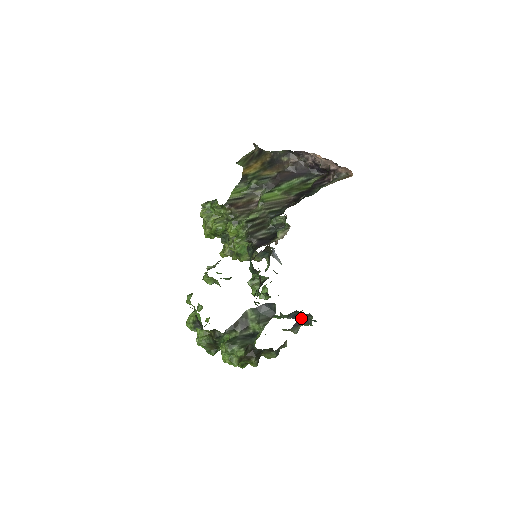
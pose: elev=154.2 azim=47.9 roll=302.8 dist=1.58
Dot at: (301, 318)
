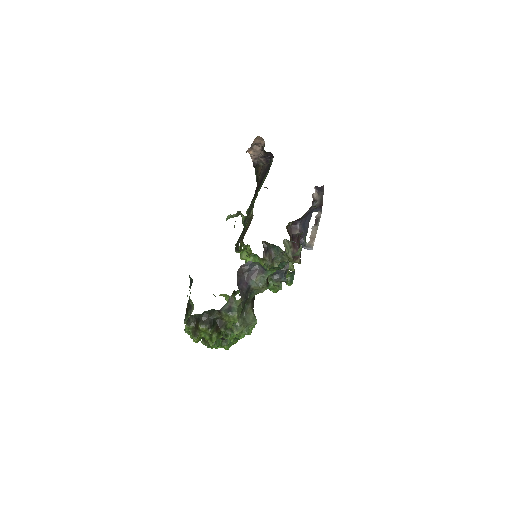
Dot at: (245, 270)
